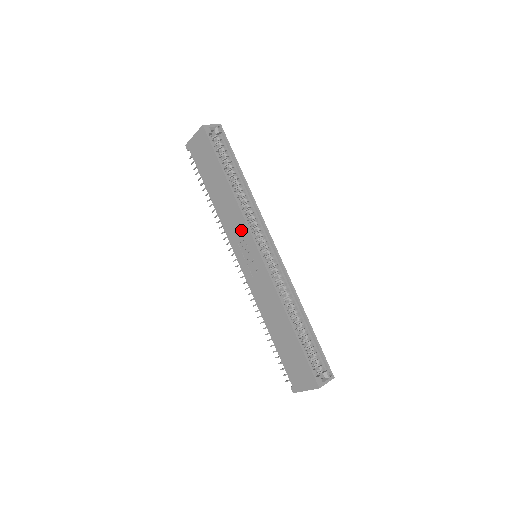
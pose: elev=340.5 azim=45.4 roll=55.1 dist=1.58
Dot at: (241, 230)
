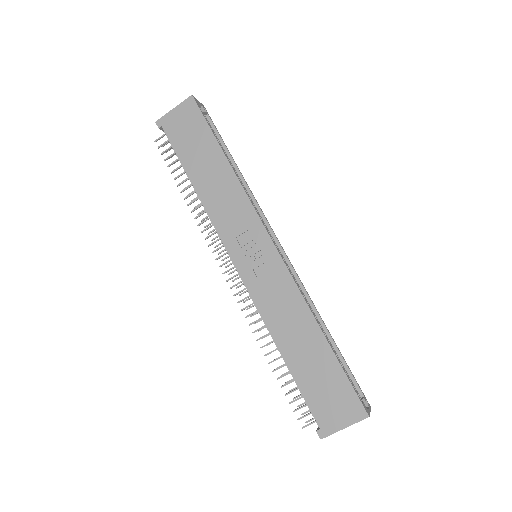
Dot at: (244, 218)
